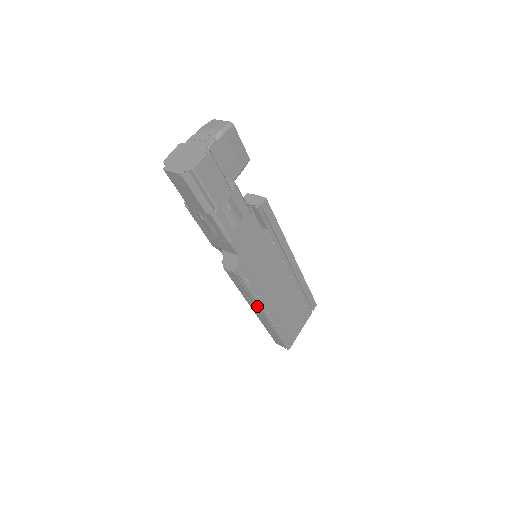
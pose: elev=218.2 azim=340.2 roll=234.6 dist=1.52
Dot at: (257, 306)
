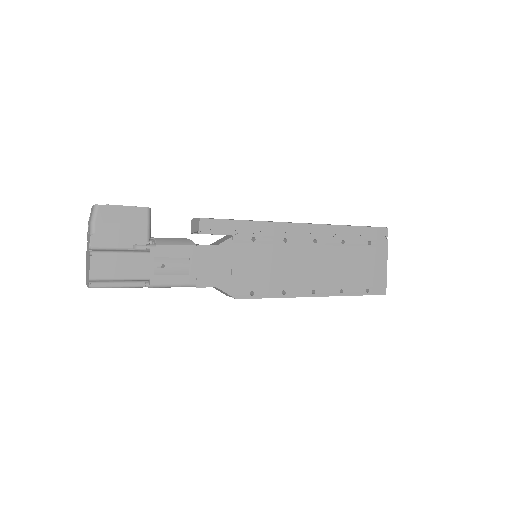
Dot at: (295, 297)
